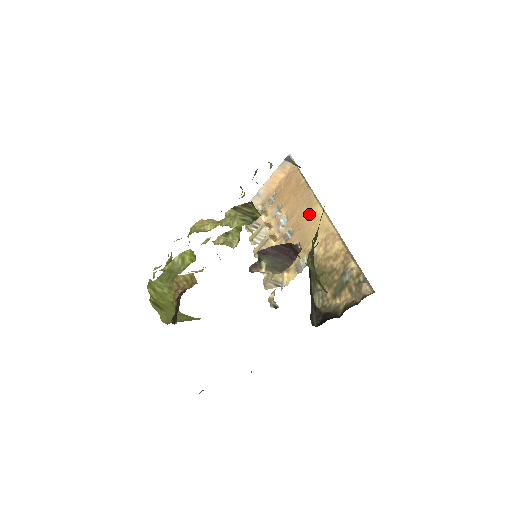
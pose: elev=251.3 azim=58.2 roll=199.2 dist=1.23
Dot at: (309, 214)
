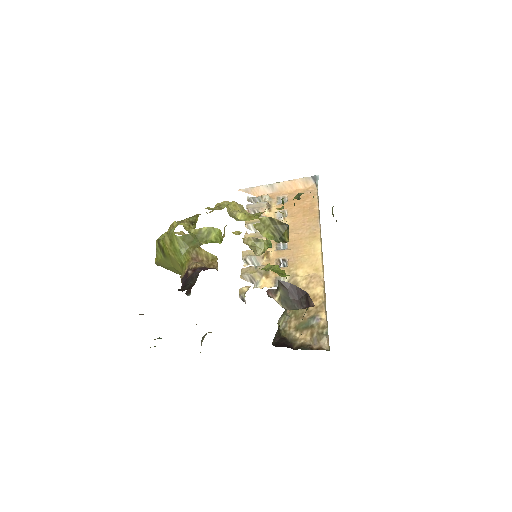
Dot at: (308, 243)
